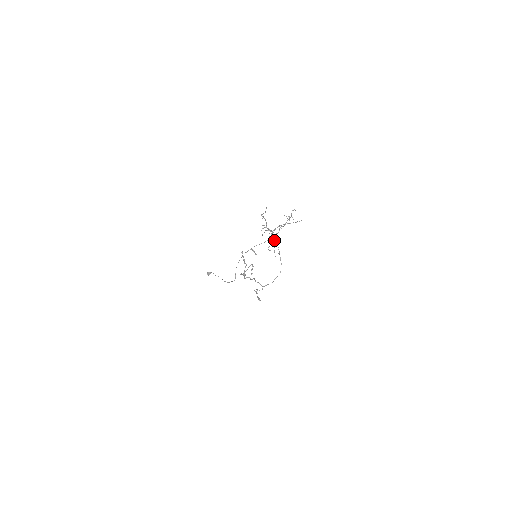
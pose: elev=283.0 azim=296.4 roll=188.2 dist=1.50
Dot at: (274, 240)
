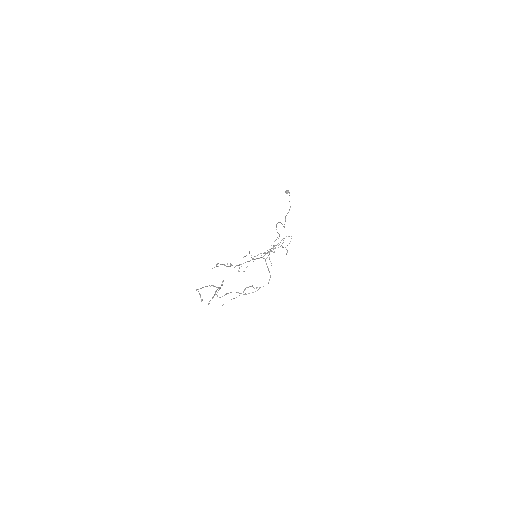
Dot at: occluded
